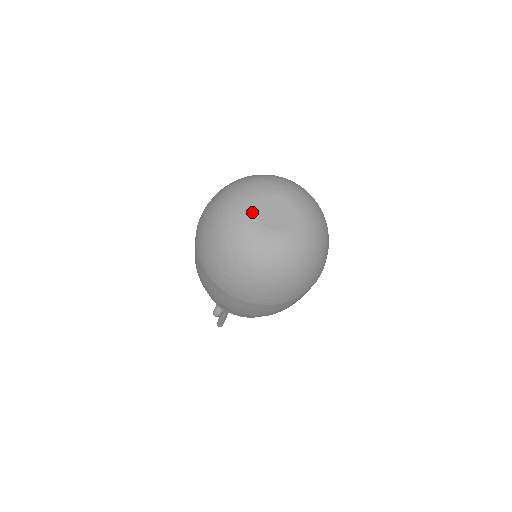
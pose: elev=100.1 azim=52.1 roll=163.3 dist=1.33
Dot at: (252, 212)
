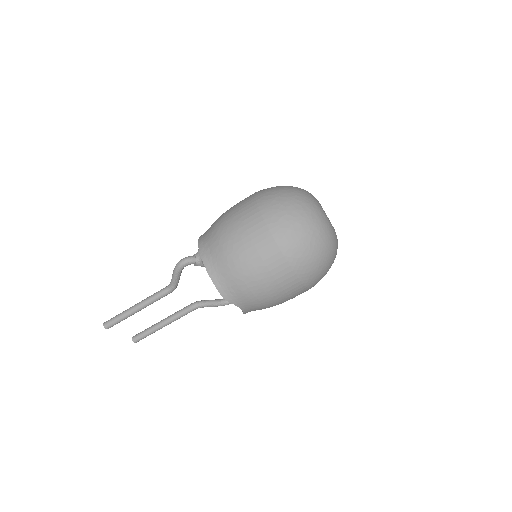
Dot at: occluded
